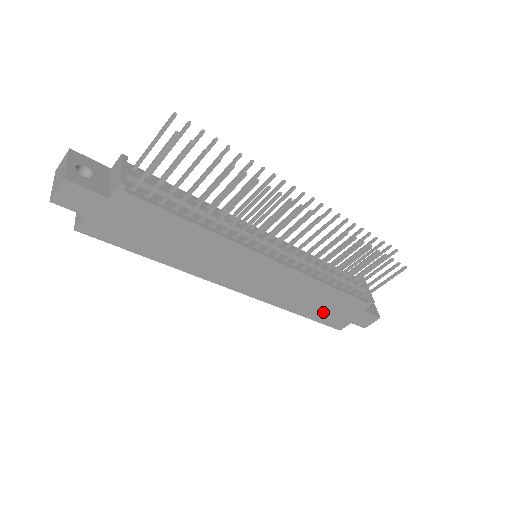
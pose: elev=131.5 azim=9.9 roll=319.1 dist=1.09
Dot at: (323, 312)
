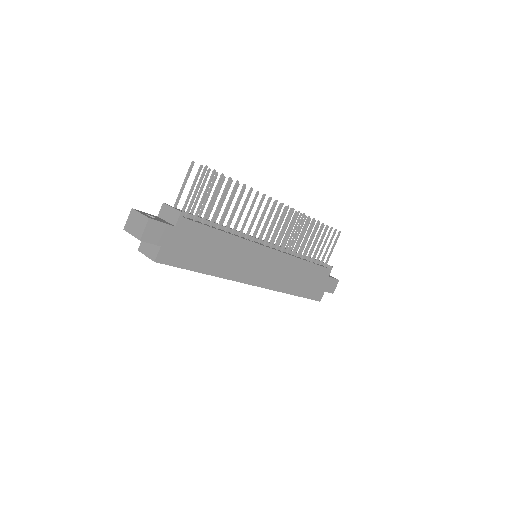
Dot at: (307, 287)
